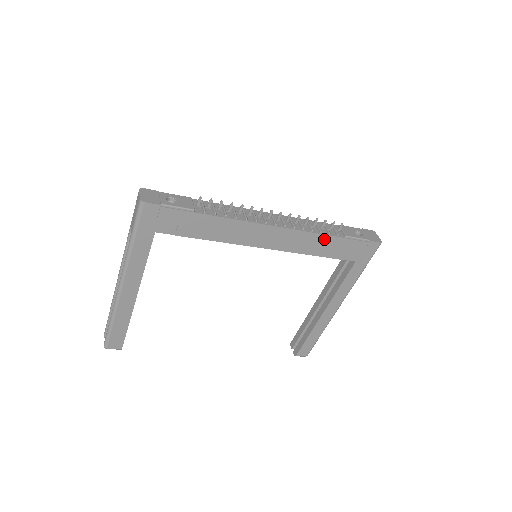
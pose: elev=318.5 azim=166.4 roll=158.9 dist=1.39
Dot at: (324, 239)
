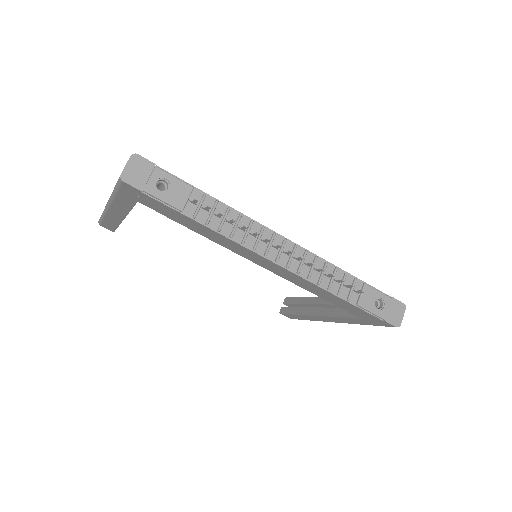
Dot at: (330, 294)
